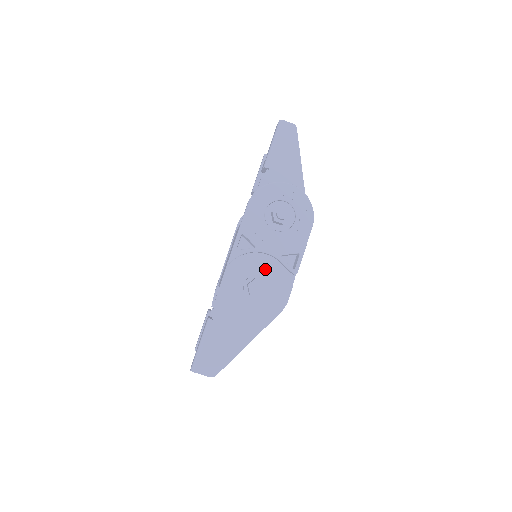
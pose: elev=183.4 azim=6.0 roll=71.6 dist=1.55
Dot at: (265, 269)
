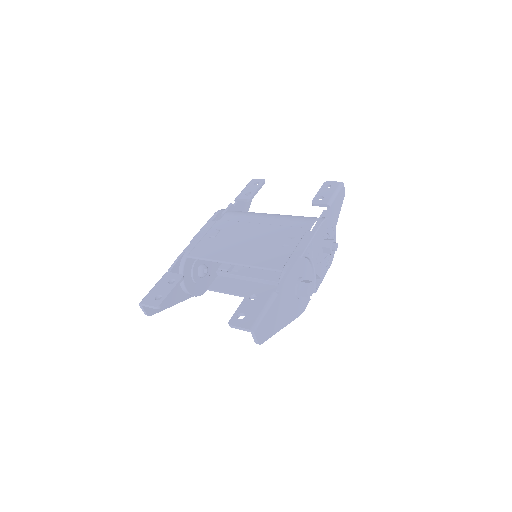
Dot at: (307, 277)
